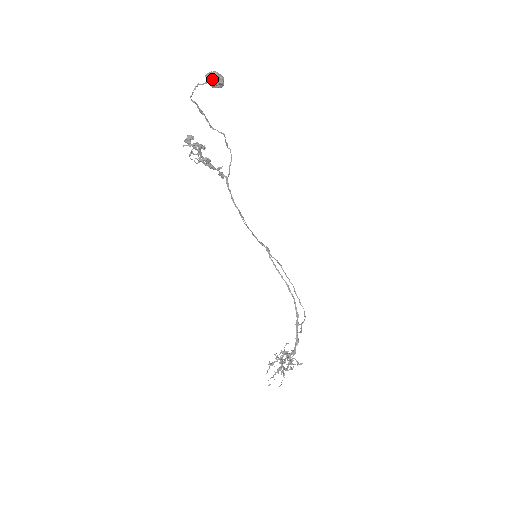
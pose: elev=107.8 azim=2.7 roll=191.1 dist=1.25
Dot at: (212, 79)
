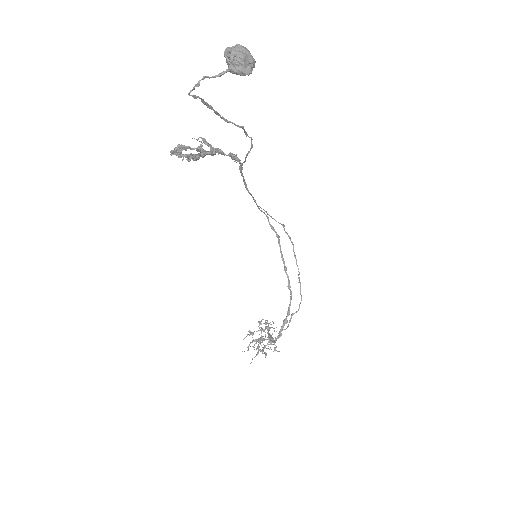
Dot at: (233, 65)
